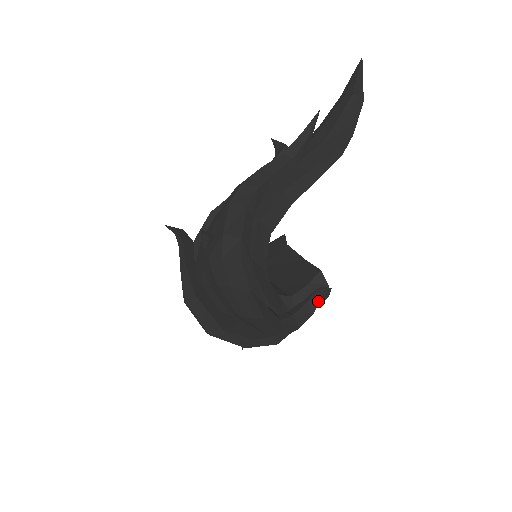
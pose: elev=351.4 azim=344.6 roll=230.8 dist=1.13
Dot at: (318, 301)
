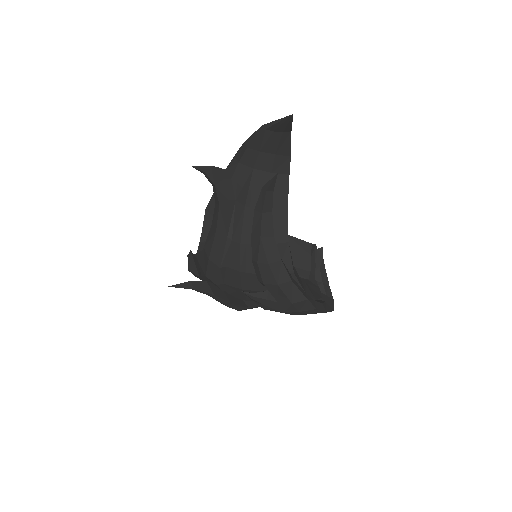
Dot at: (323, 262)
